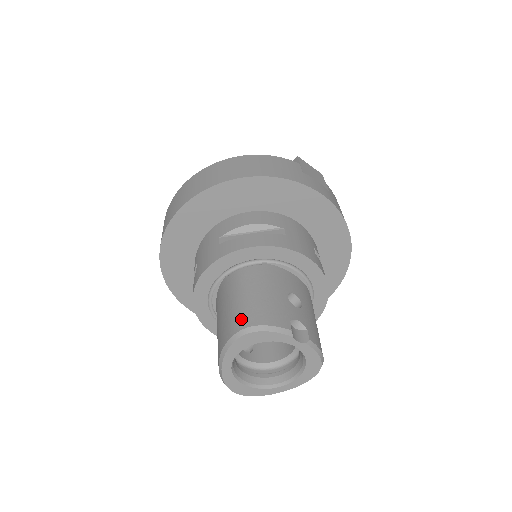
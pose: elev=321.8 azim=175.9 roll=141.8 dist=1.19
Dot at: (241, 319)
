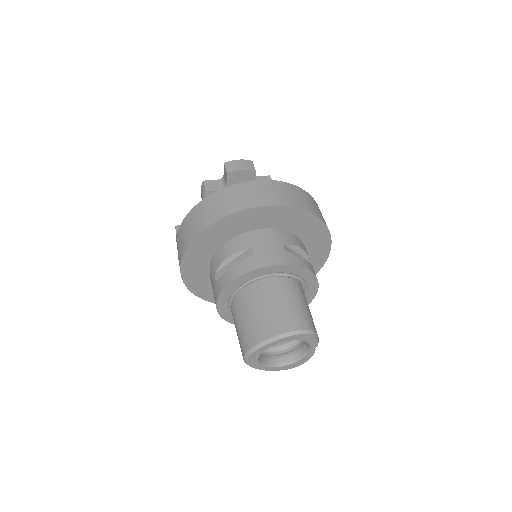
Dot at: (304, 321)
